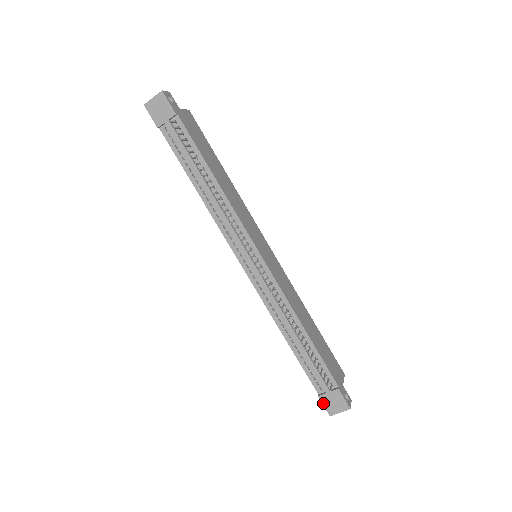
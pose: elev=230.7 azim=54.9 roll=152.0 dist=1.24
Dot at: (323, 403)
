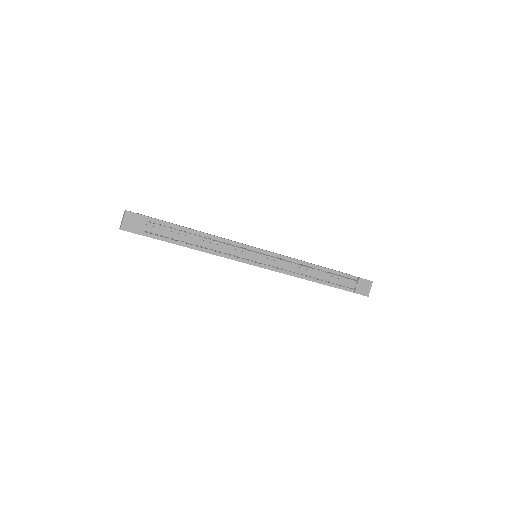
Dot at: (360, 294)
